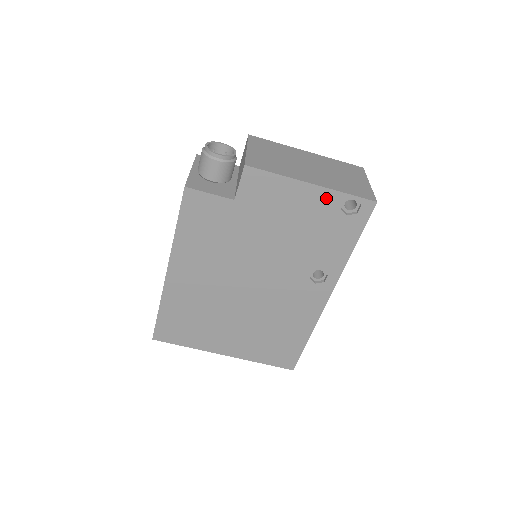
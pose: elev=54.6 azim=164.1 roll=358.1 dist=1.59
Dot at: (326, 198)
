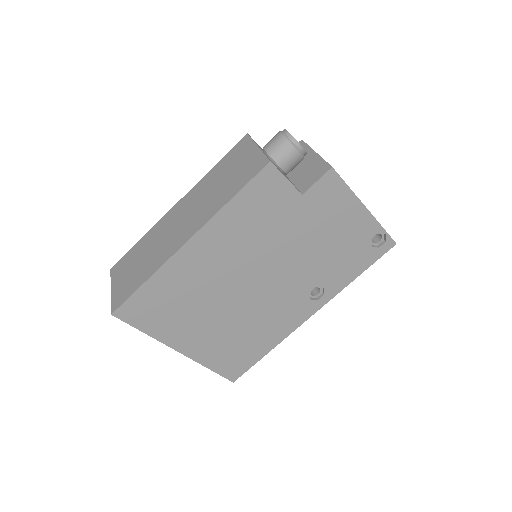
Dot at: (368, 225)
